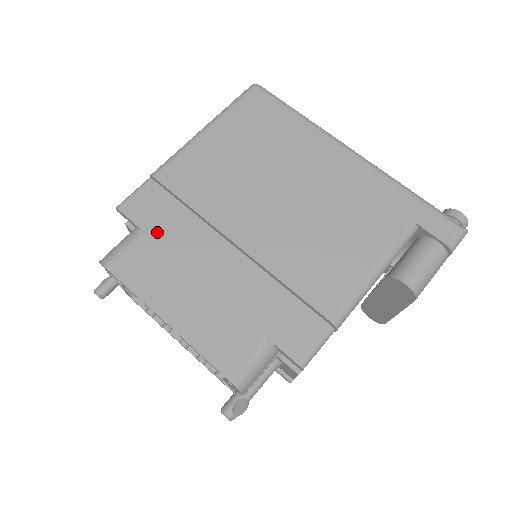
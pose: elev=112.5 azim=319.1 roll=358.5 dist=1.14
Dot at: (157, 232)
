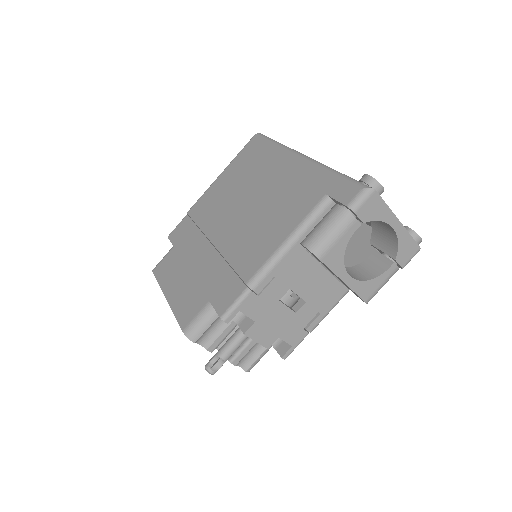
Dot at: (179, 245)
